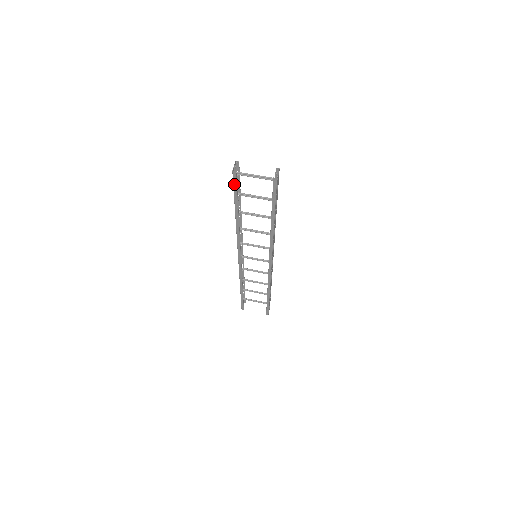
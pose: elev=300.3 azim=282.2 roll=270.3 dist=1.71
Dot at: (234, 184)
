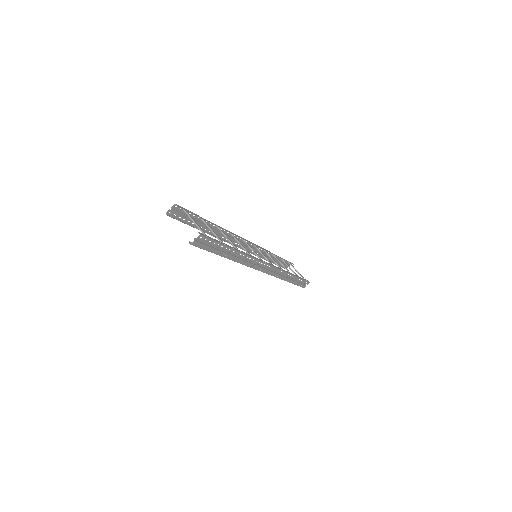
Dot at: (178, 219)
